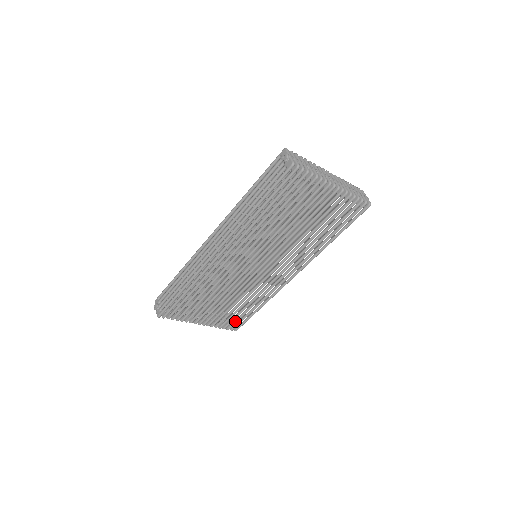
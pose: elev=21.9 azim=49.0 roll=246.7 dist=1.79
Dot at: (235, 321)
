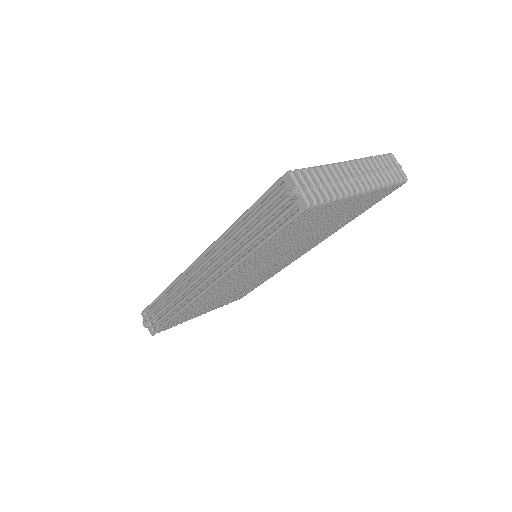
Dot at: occluded
